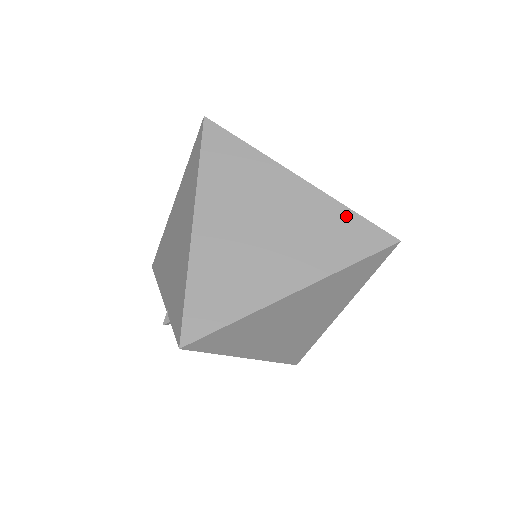
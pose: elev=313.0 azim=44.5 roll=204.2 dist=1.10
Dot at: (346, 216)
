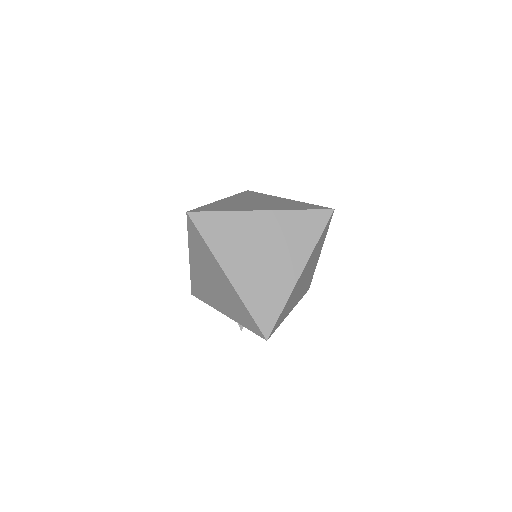
Dot at: (299, 215)
